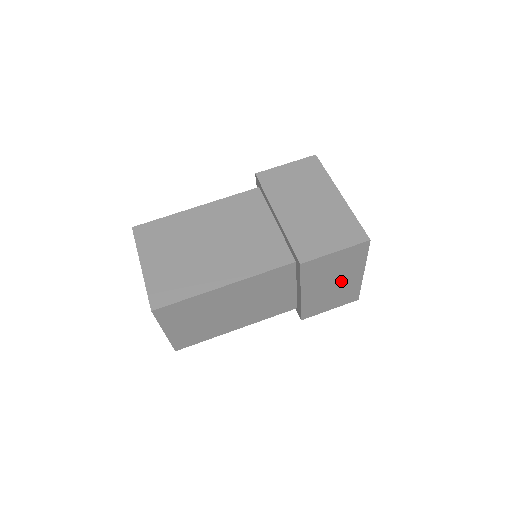
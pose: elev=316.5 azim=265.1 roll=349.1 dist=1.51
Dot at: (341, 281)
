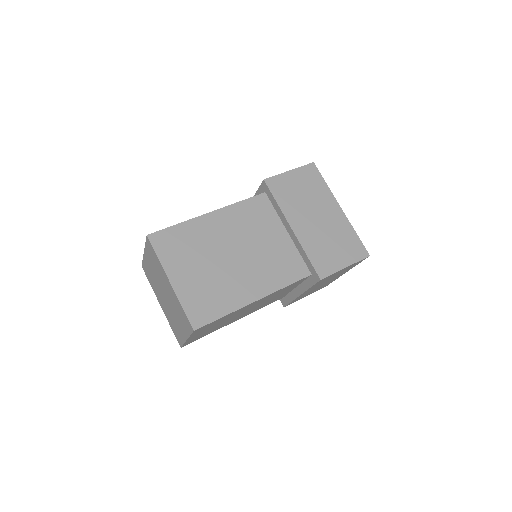
Dot at: (330, 280)
